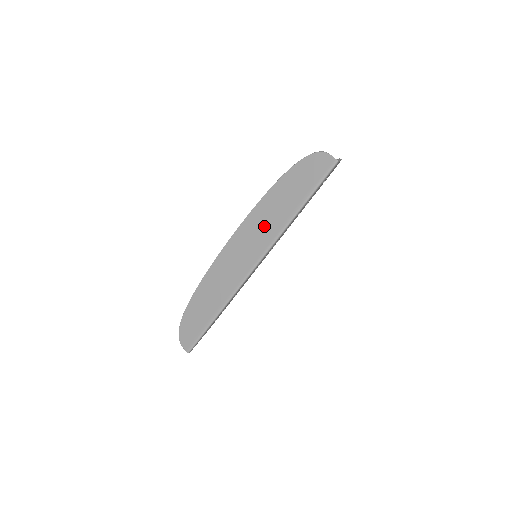
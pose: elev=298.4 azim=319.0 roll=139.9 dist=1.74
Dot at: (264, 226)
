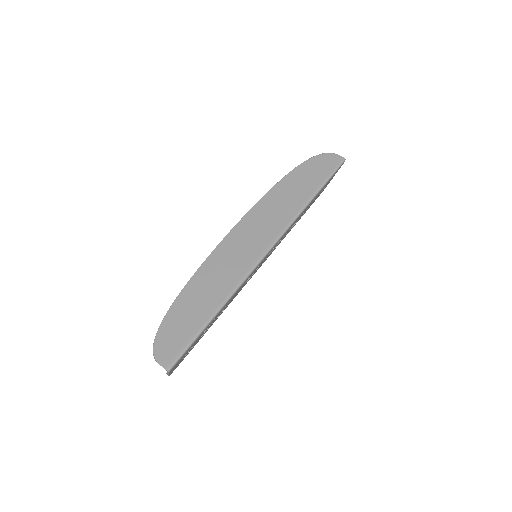
Dot at: (274, 214)
